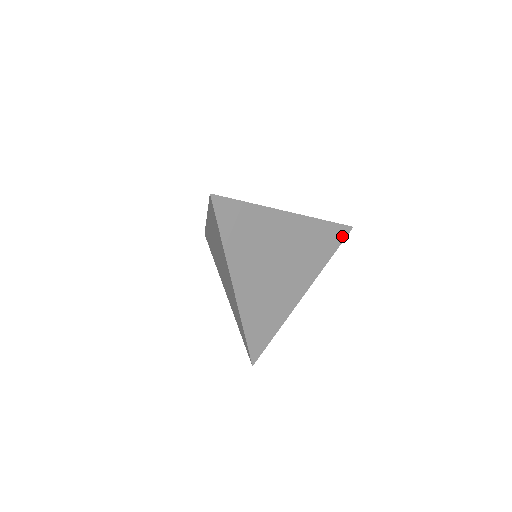
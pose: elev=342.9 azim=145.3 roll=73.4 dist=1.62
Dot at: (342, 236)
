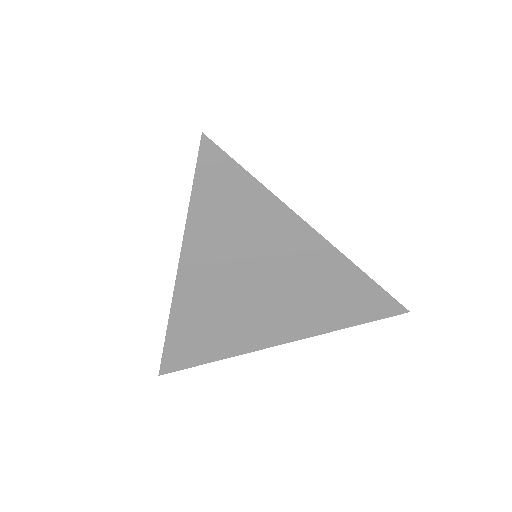
Dot at: (384, 312)
